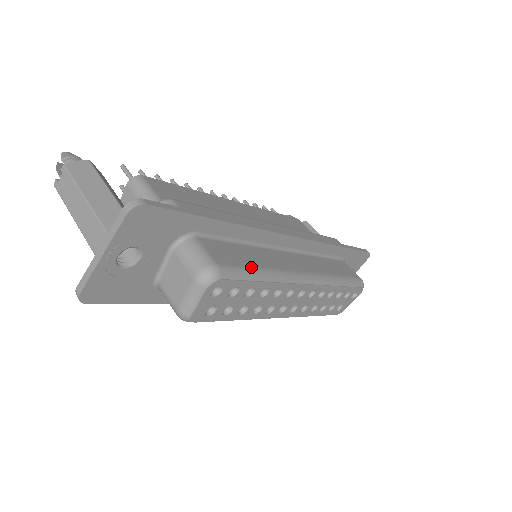
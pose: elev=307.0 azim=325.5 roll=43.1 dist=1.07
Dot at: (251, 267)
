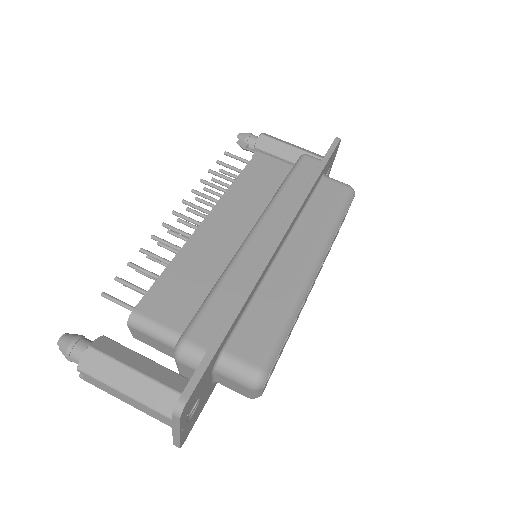
Dot at: (278, 329)
